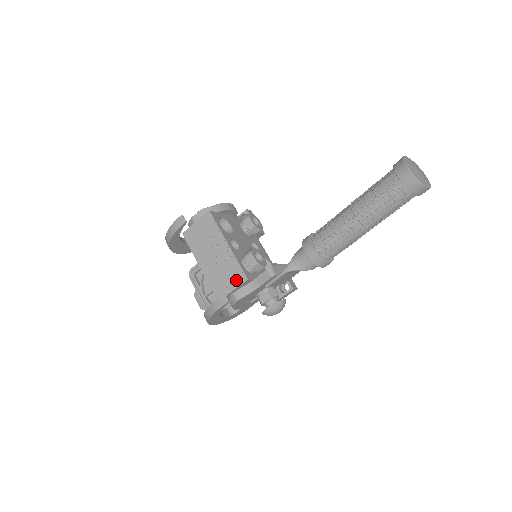
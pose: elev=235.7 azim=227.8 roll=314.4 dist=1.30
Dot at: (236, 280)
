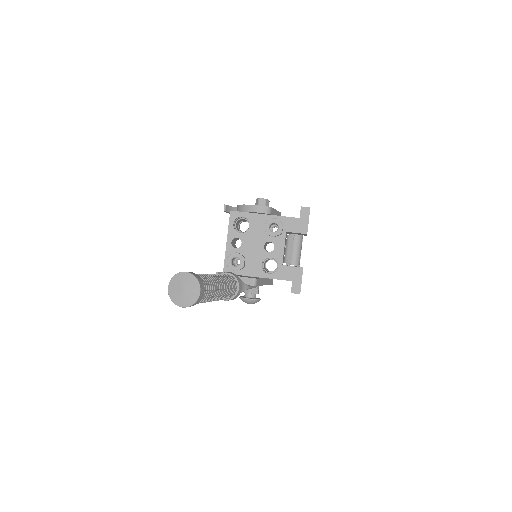
Dot at: occluded
